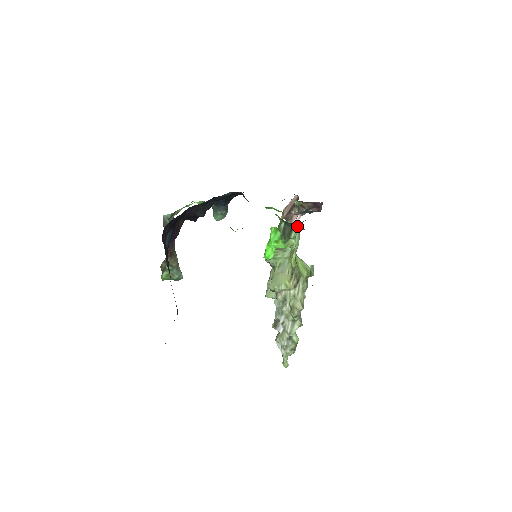
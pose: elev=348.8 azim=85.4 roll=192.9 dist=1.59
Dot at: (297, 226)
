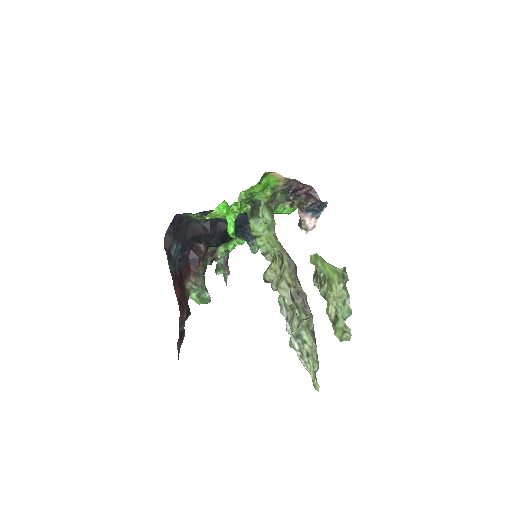
Dot at: (261, 203)
